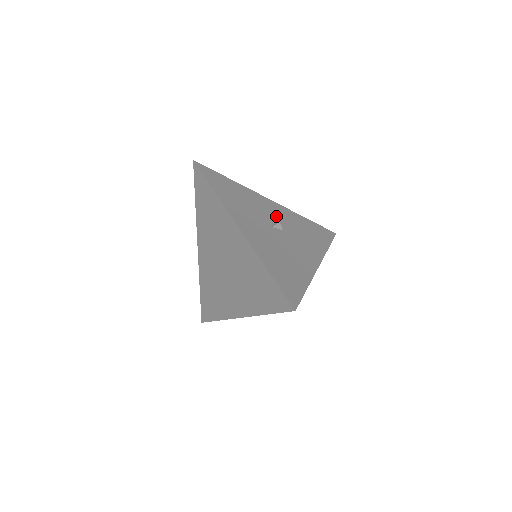
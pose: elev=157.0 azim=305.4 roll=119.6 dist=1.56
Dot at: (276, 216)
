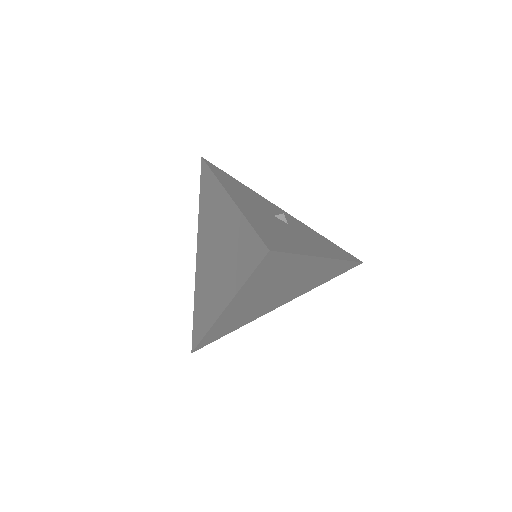
Dot at: occluded
